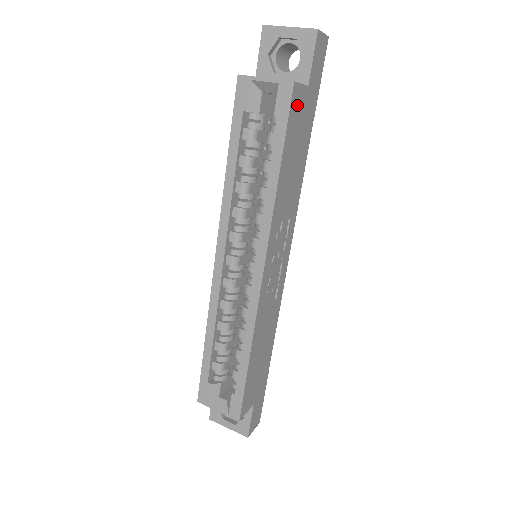
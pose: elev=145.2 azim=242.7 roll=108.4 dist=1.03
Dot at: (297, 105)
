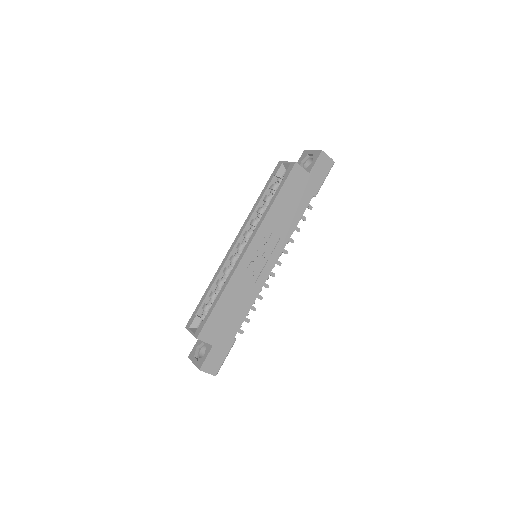
Dot at: (297, 176)
